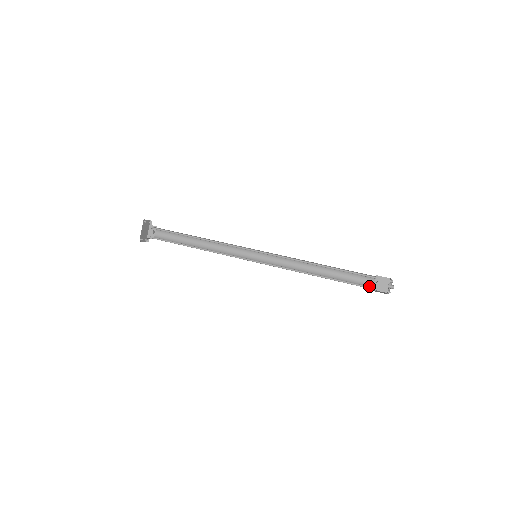
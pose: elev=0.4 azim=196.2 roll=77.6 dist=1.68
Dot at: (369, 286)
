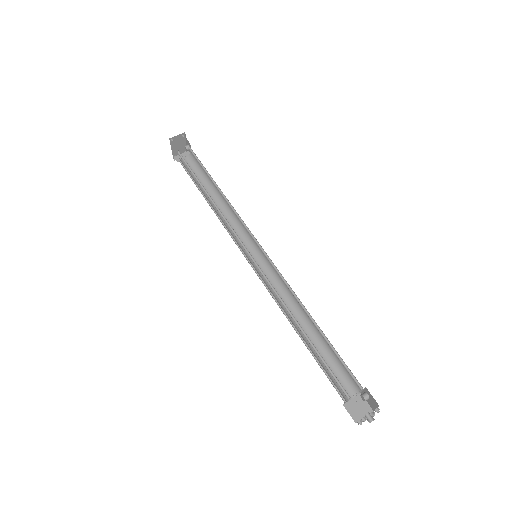
Dot at: (353, 389)
